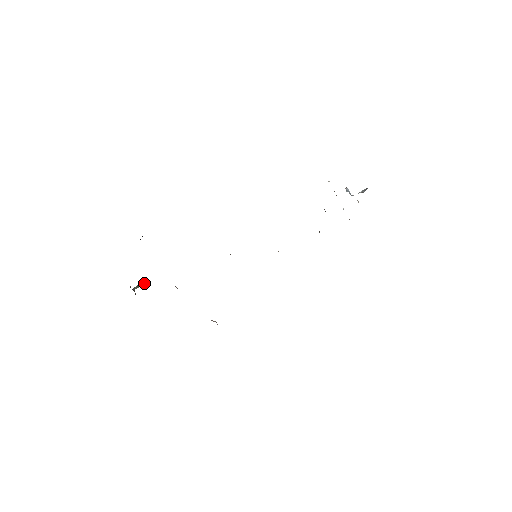
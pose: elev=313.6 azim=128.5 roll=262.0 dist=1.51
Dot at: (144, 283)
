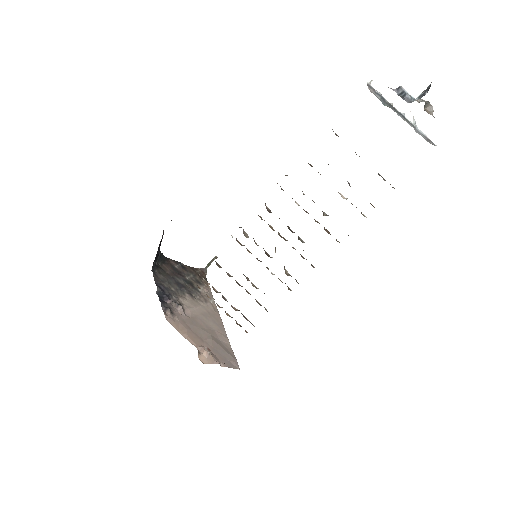
Dot at: occluded
